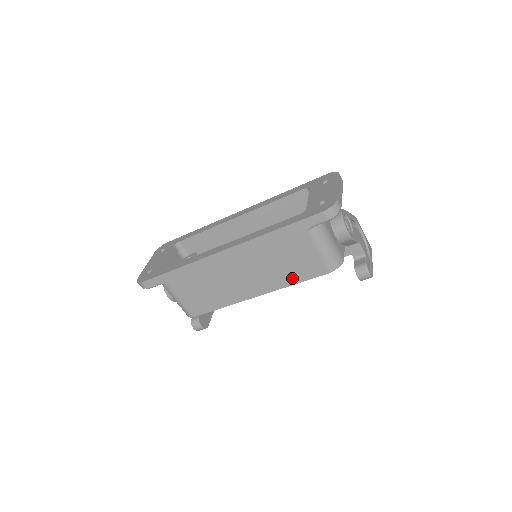
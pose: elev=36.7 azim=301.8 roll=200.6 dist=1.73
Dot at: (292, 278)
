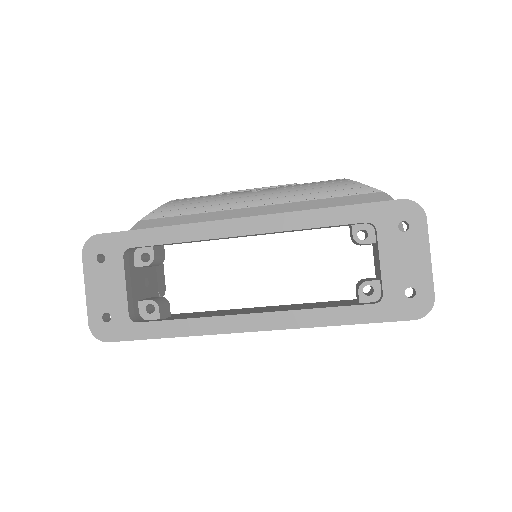
Dot at: occluded
